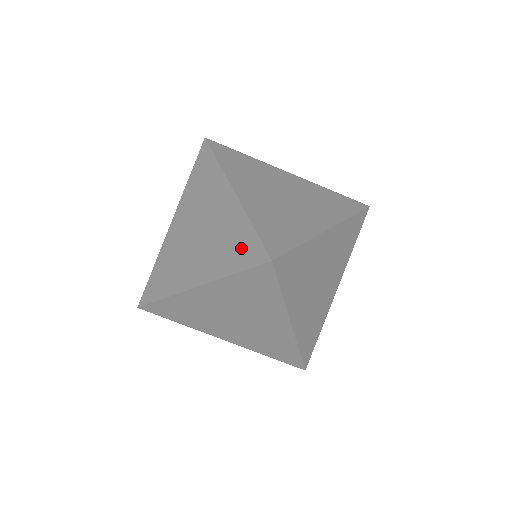
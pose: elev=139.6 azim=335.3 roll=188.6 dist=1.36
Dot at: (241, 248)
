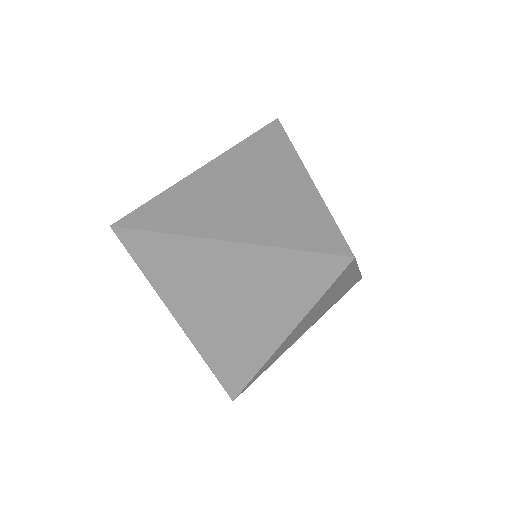
Dot at: (303, 275)
